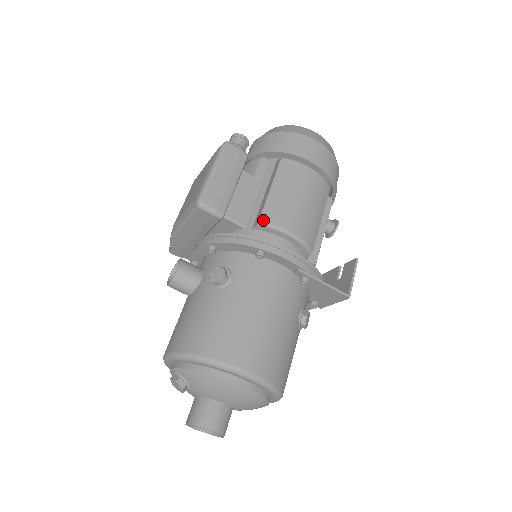
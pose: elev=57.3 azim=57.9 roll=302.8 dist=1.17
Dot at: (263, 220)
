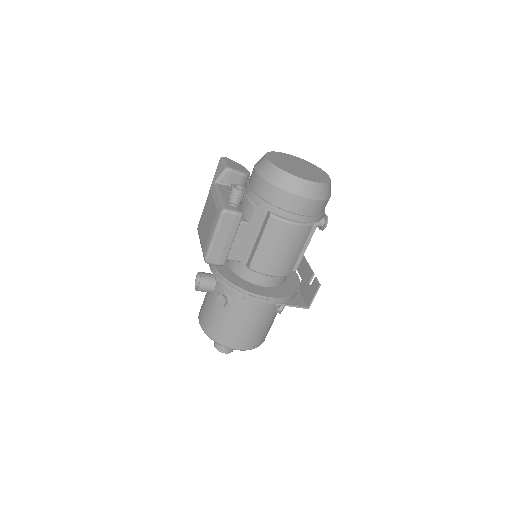
Dot at: (252, 268)
